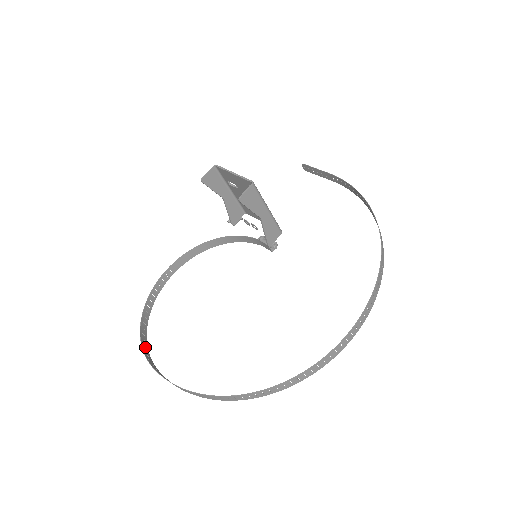
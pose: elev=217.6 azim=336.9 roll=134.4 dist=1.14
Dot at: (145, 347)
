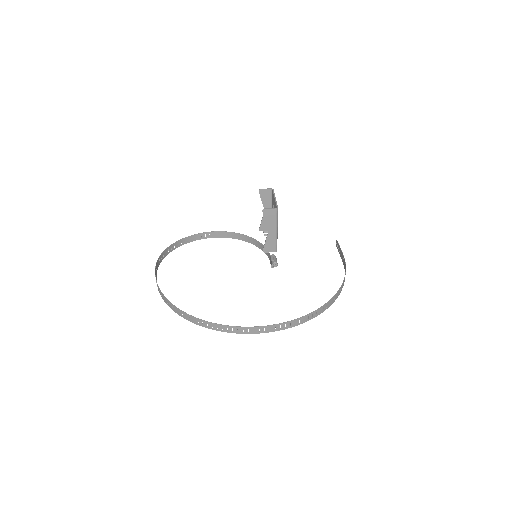
Dot at: (163, 256)
